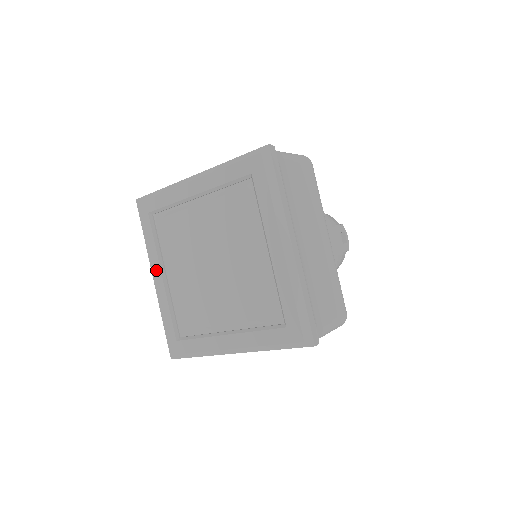
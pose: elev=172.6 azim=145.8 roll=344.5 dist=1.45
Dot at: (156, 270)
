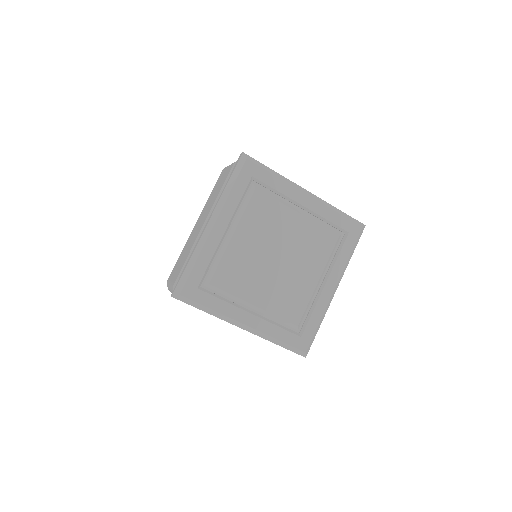
Dot at: (223, 222)
